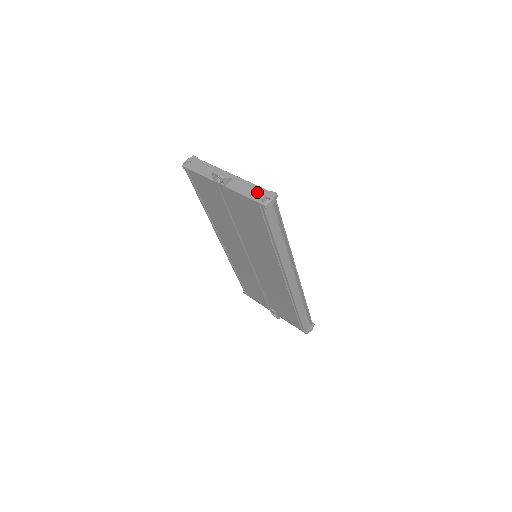
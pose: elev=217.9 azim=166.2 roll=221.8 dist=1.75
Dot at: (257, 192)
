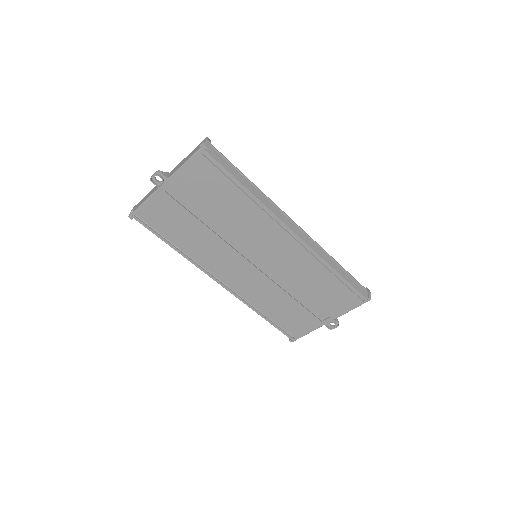
Dot at: (193, 152)
